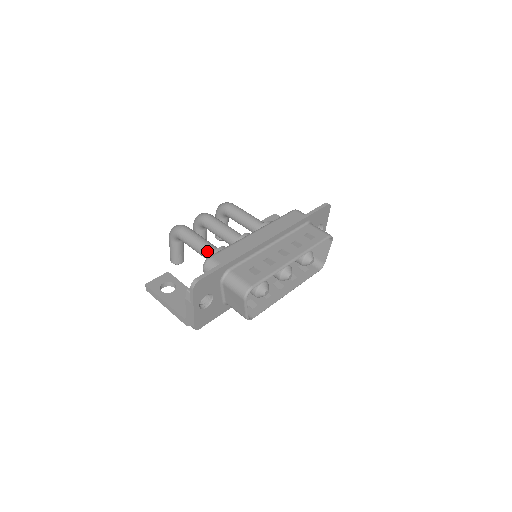
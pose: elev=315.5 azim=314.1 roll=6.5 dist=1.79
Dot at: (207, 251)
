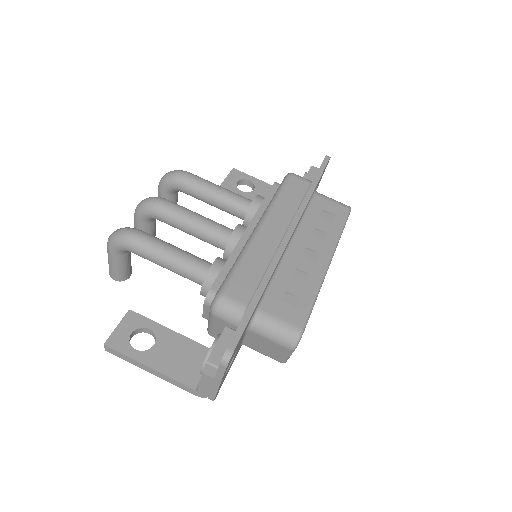
Dot at: (192, 270)
